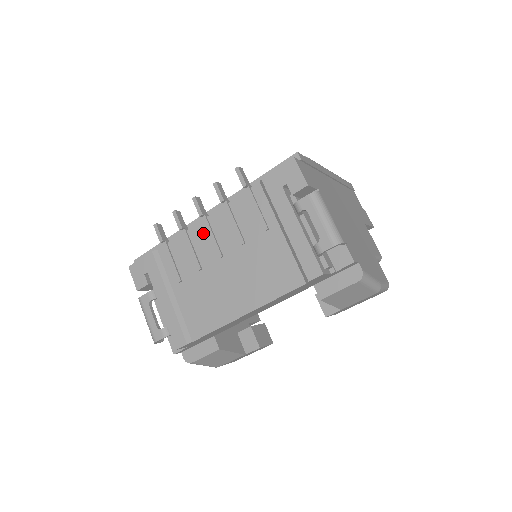
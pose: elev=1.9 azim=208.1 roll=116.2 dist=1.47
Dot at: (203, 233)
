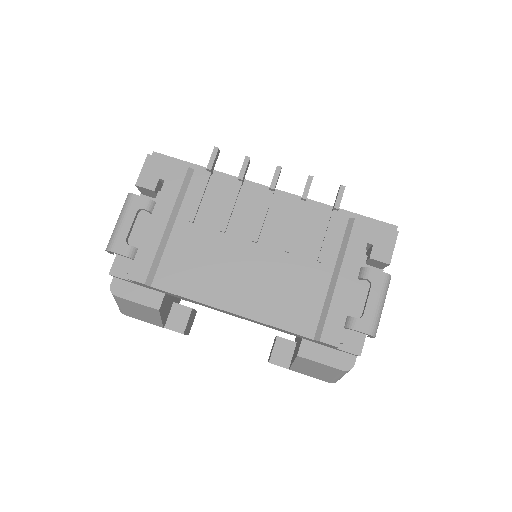
Dot at: (256, 204)
